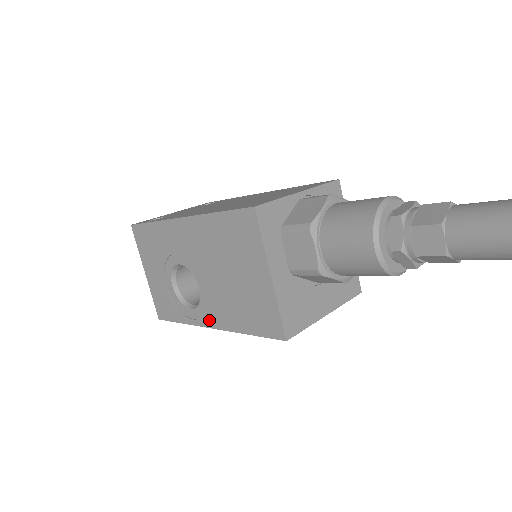
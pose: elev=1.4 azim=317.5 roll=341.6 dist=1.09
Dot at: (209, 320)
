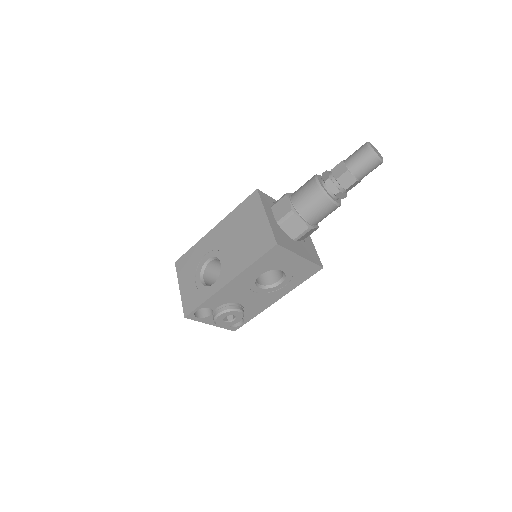
Dot at: (226, 279)
